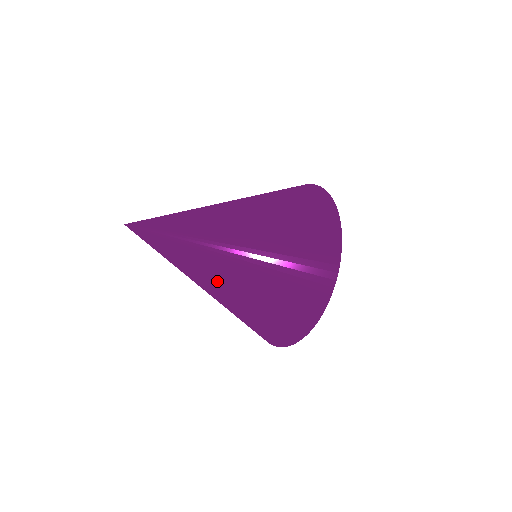
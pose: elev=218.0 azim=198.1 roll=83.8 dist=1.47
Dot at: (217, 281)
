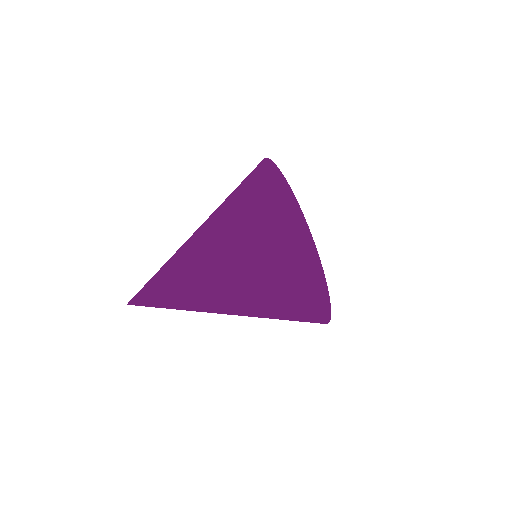
Dot at: (222, 304)
